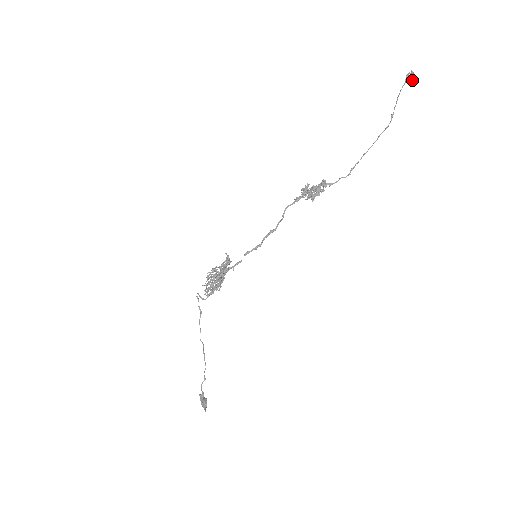
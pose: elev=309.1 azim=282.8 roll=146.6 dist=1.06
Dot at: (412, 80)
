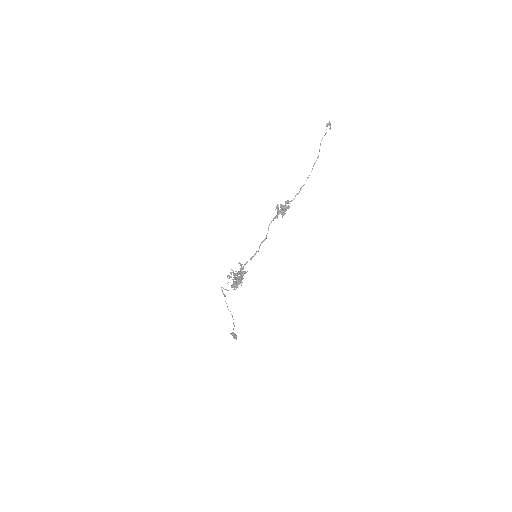
Dot at: occluded
